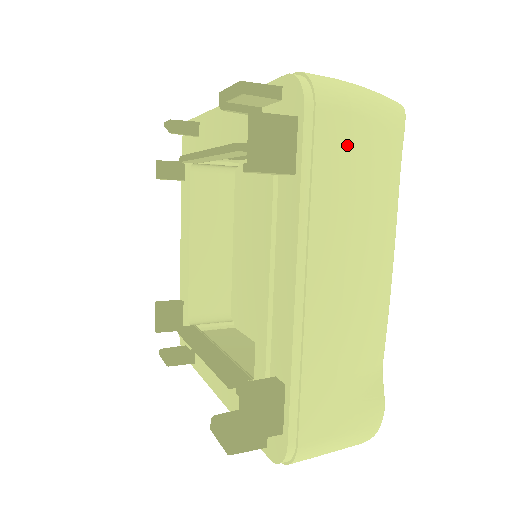
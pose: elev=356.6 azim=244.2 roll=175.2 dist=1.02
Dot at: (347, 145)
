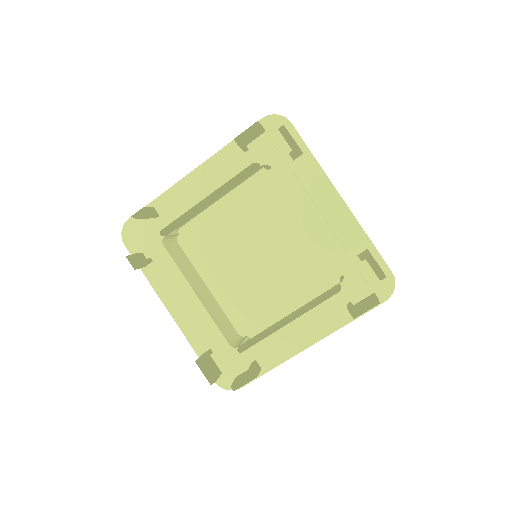
Dot at: occluded
